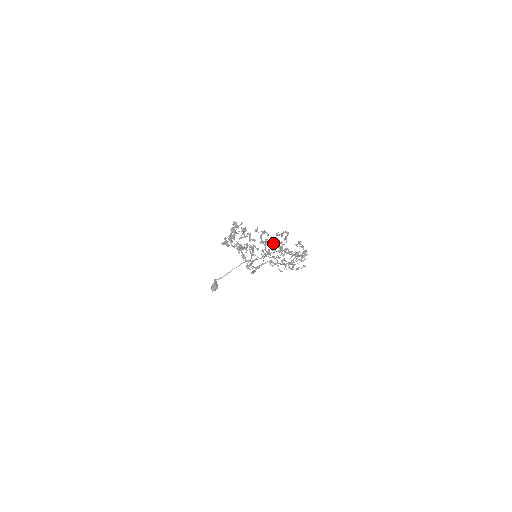
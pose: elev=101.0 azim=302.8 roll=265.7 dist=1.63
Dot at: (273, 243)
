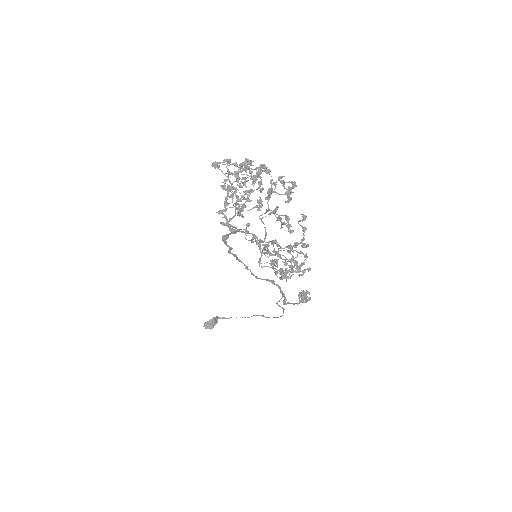
Dot at: (301, 299)
